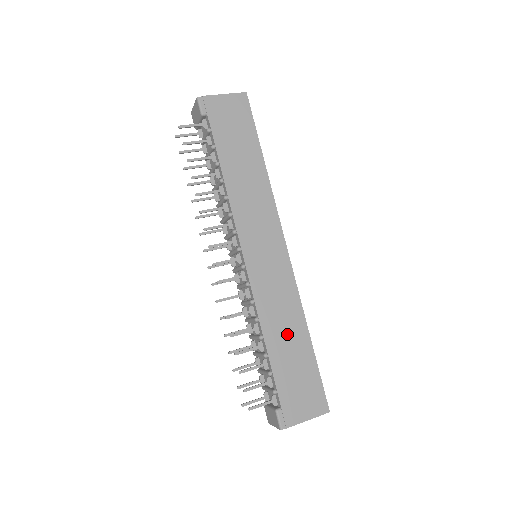
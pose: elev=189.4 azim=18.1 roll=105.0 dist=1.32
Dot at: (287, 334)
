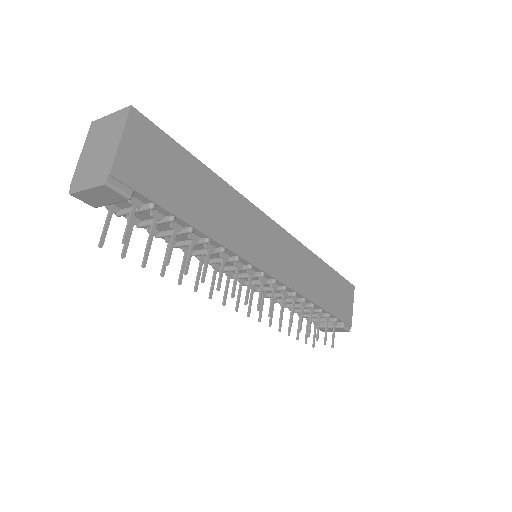
Dot at: (319, 281)
